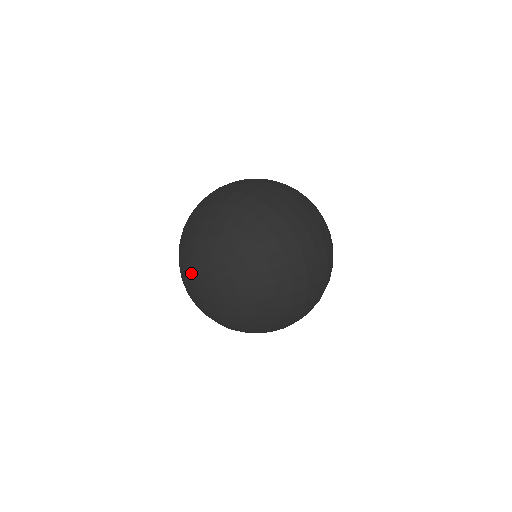
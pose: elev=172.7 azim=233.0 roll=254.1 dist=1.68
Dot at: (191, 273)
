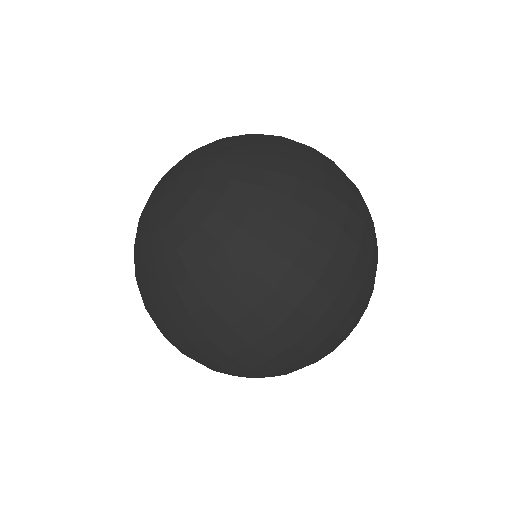
Dot at: occluded
